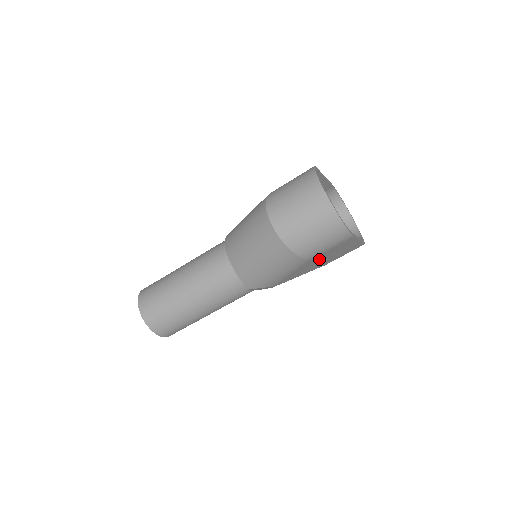
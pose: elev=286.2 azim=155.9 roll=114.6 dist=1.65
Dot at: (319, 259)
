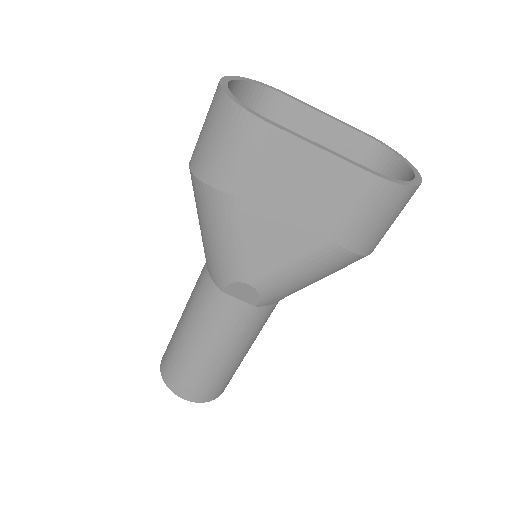
Dot at: (270, 203)
